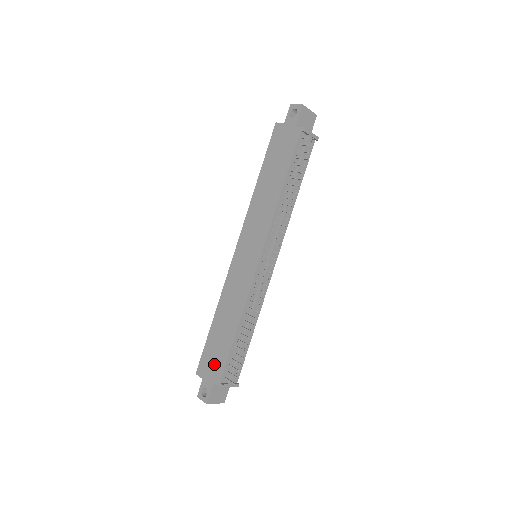
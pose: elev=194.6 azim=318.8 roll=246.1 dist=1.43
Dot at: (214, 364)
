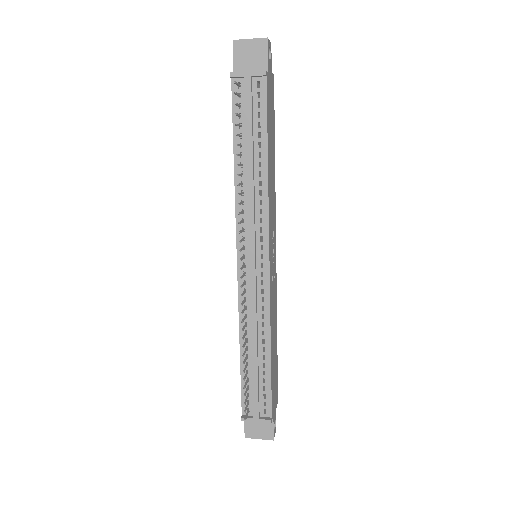
Dot at: occluded
